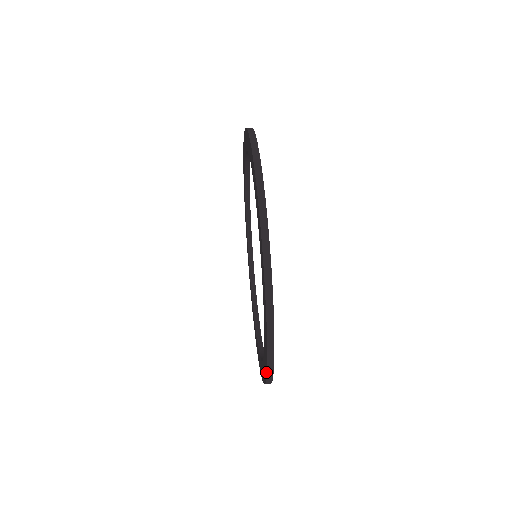
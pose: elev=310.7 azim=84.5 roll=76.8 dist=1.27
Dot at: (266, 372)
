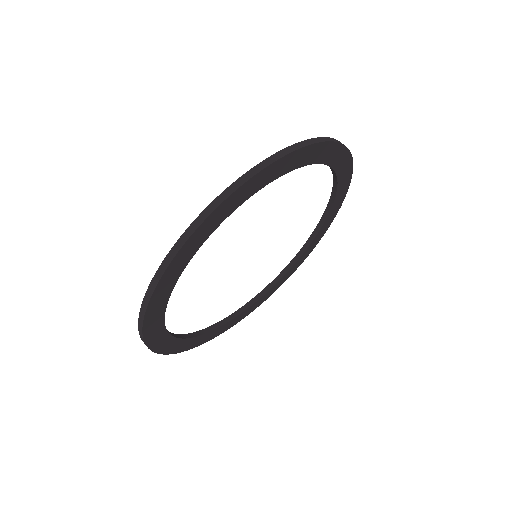
Dot at: (140, 319)
